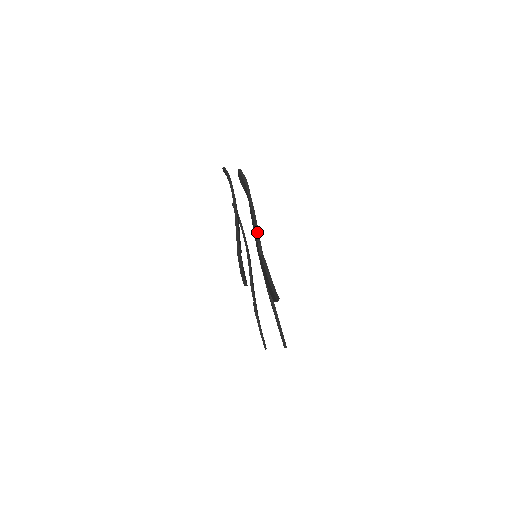
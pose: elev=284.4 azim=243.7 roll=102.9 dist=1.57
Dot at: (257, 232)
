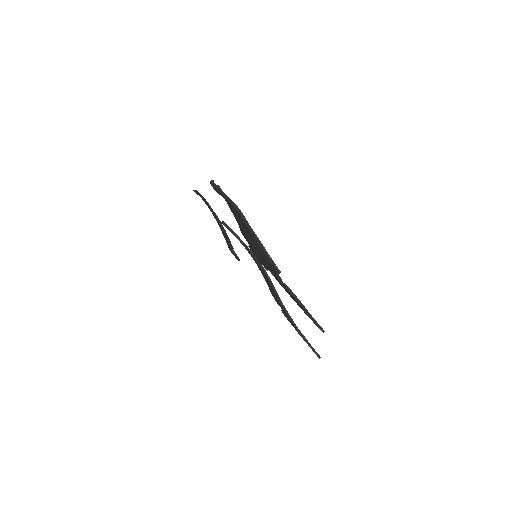
Dot at: (279, 273)
